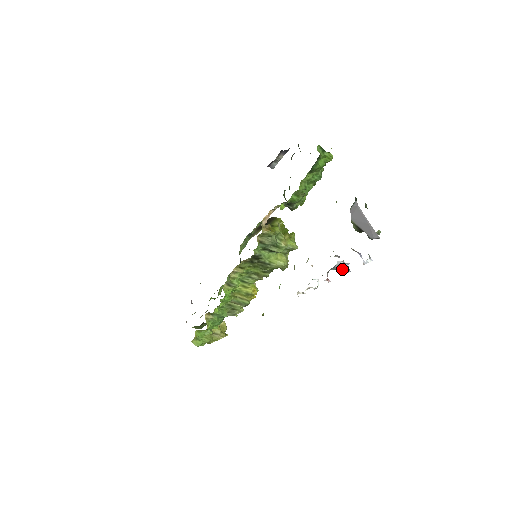
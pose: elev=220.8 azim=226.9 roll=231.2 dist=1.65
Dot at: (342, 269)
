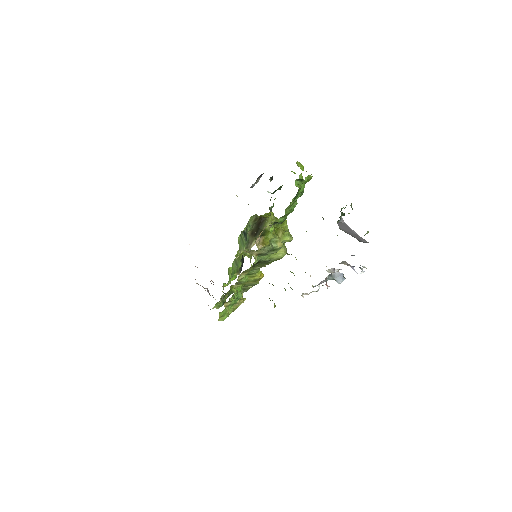
Dot at: (338, 278)
